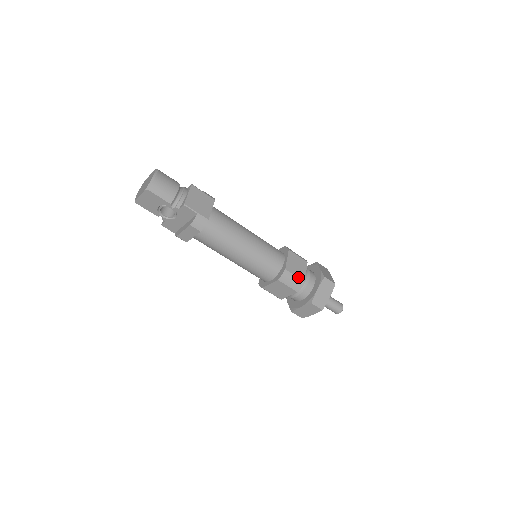
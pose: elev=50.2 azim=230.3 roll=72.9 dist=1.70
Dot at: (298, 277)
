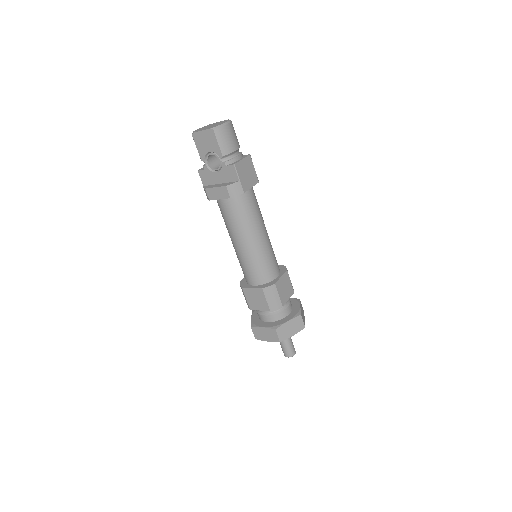
Dot at: (280, 298)
